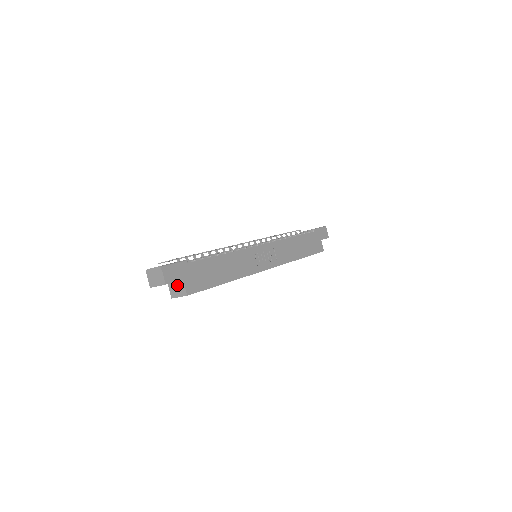
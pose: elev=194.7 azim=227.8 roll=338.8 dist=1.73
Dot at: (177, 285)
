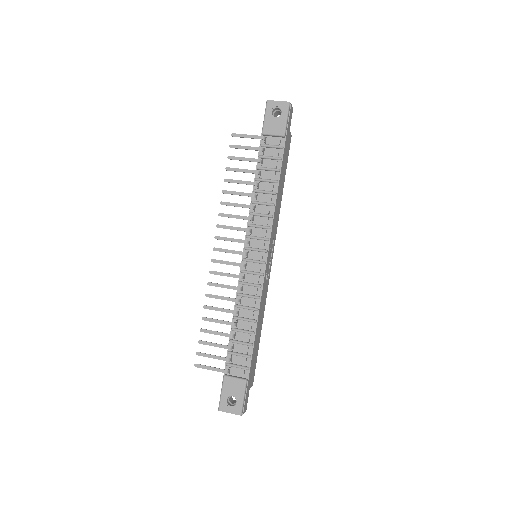
Dot at: occluded
